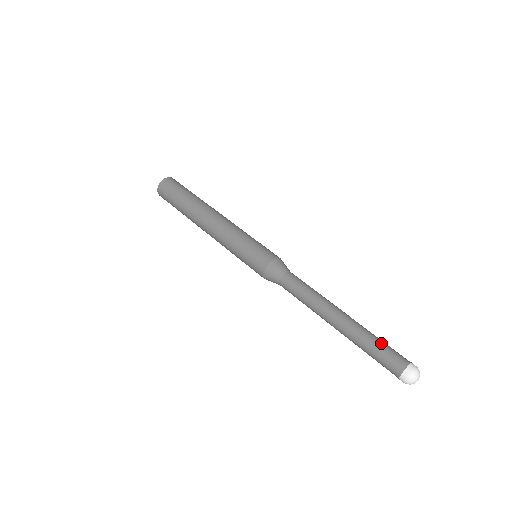
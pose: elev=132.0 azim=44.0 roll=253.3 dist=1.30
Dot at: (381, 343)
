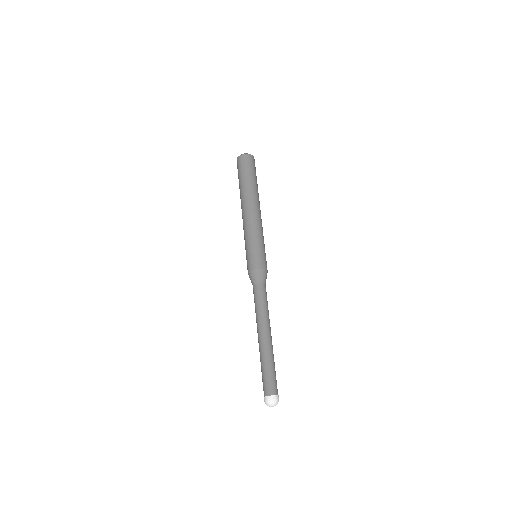
Dot at: (272, 371)
